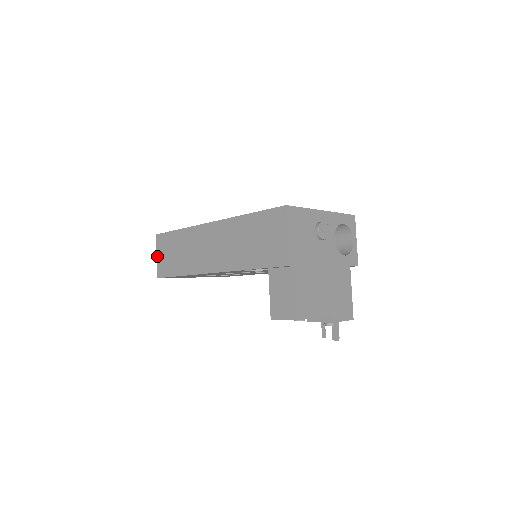
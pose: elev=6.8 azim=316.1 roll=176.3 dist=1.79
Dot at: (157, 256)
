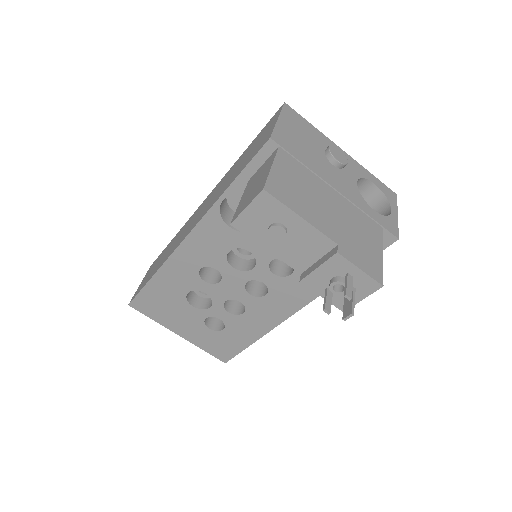
Dot at: occluded
